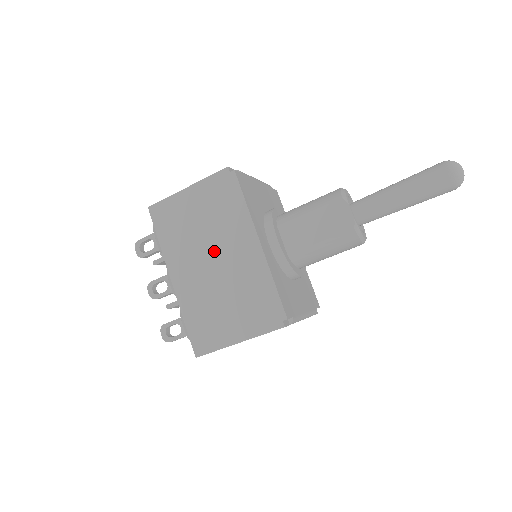
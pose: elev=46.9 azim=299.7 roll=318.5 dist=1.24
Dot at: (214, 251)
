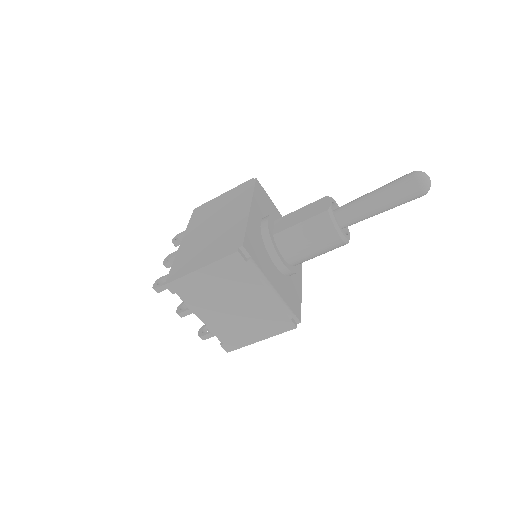
Dot at: (218, 220)
